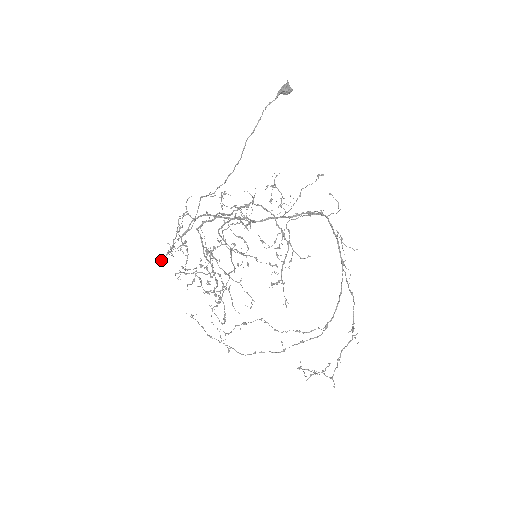
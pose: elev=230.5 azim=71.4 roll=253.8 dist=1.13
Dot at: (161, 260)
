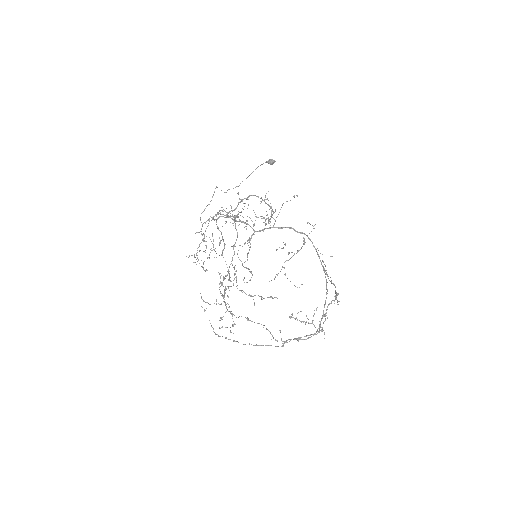
Dot at: occluded
